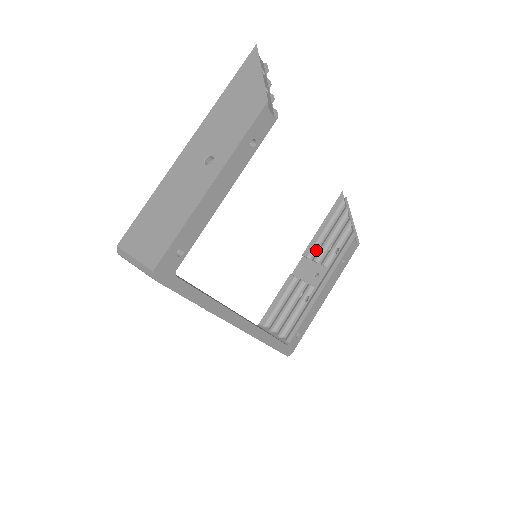
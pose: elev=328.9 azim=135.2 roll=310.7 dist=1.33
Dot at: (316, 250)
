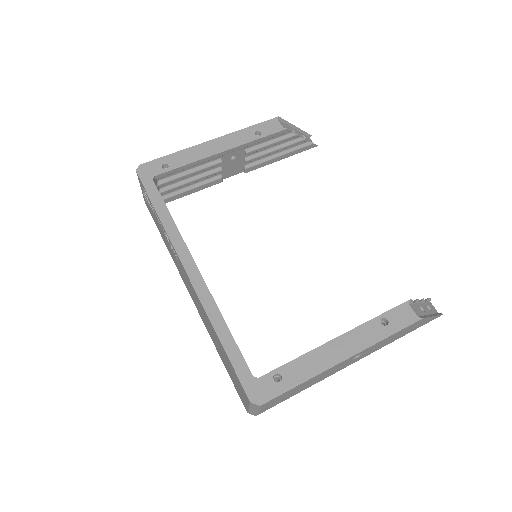
Dot at: occluded
